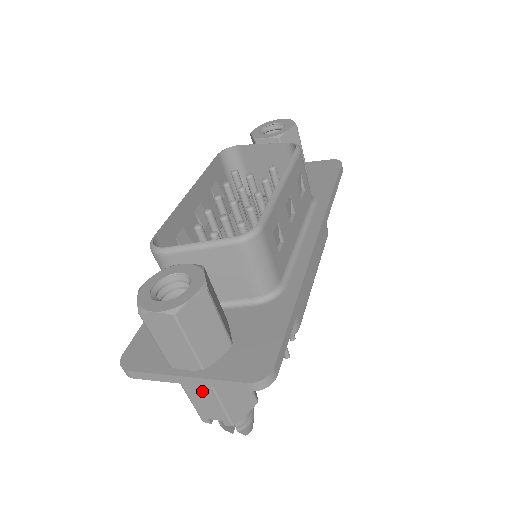
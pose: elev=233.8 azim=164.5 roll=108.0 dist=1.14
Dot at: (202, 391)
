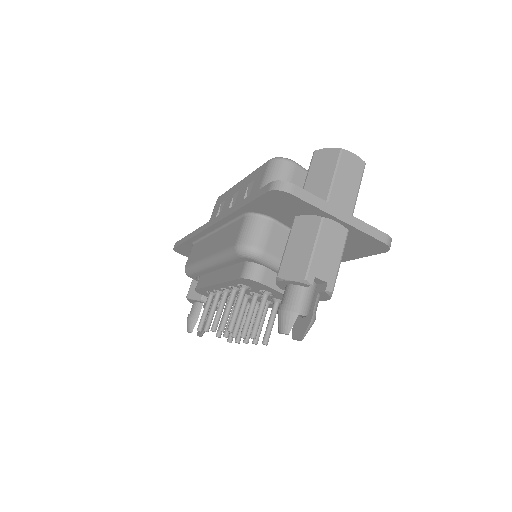
Dot at: (335, 239)
